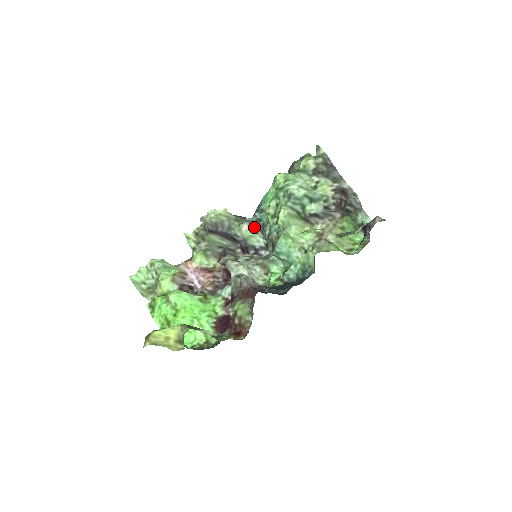
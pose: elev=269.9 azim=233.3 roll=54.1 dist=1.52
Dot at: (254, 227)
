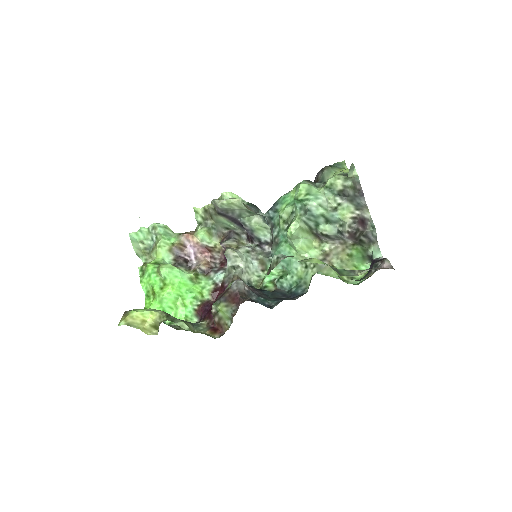
Dot at: (265, 221)
